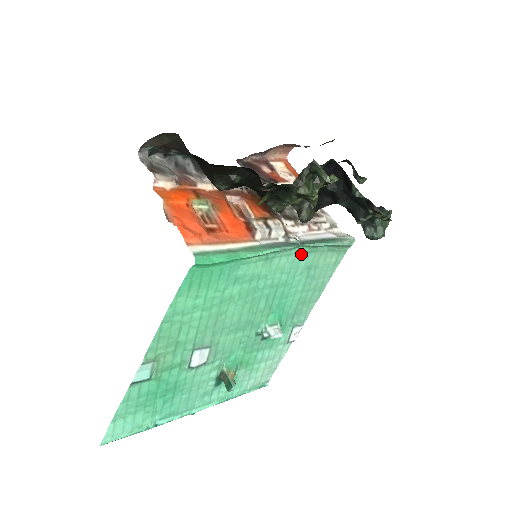
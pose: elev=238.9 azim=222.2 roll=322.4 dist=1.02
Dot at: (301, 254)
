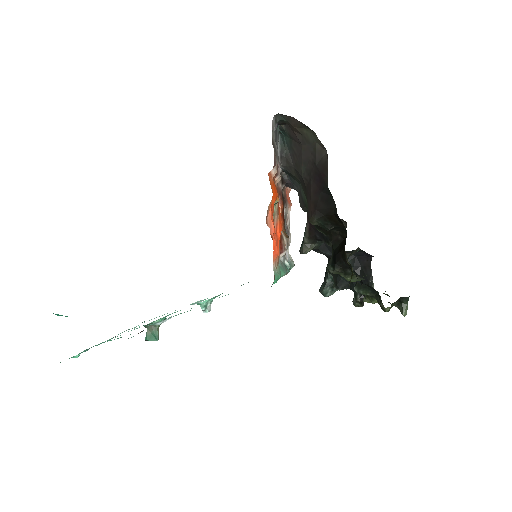
Dot at: occluded
